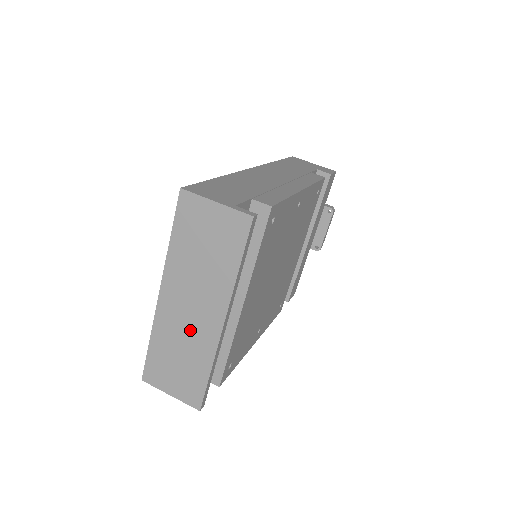
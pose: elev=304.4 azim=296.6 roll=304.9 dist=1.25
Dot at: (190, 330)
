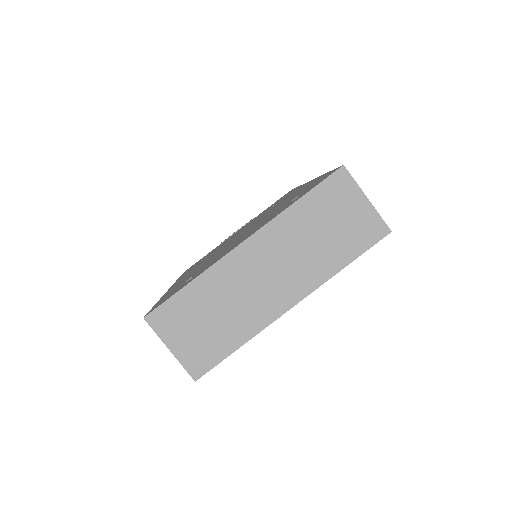
Dot at: (251, 294)
